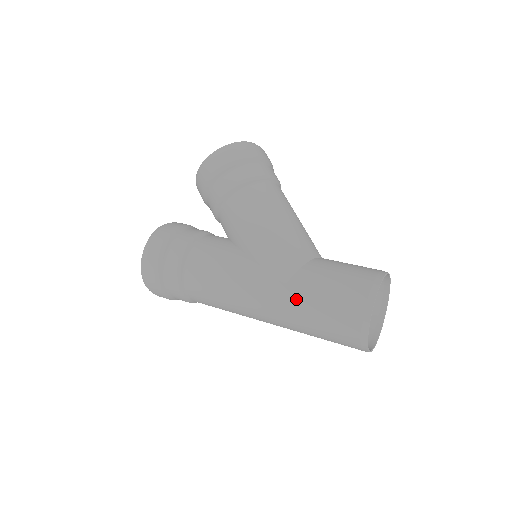
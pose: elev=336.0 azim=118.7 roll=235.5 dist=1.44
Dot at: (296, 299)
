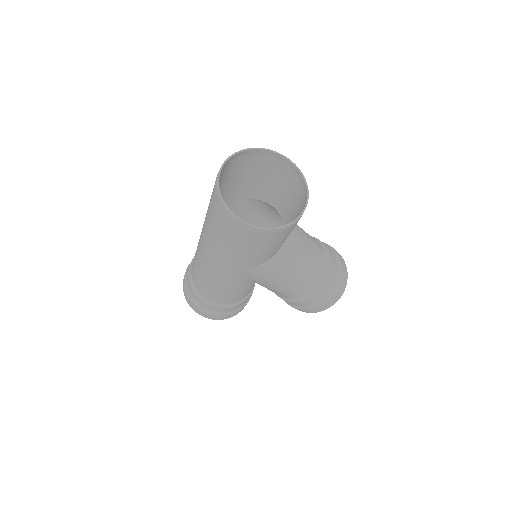
Dot at: (235, 190)
